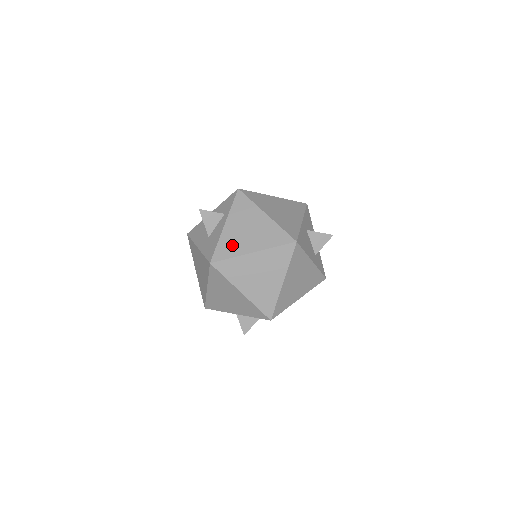
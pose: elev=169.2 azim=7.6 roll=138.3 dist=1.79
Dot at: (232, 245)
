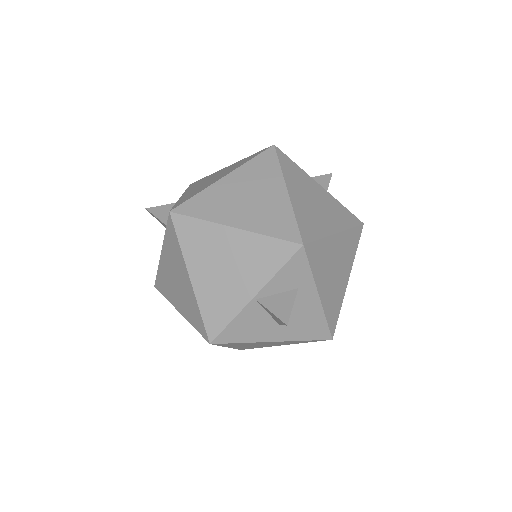
Dot at: (195, 192)
